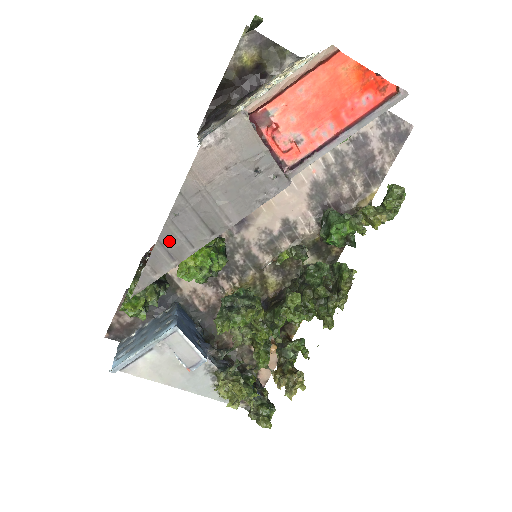
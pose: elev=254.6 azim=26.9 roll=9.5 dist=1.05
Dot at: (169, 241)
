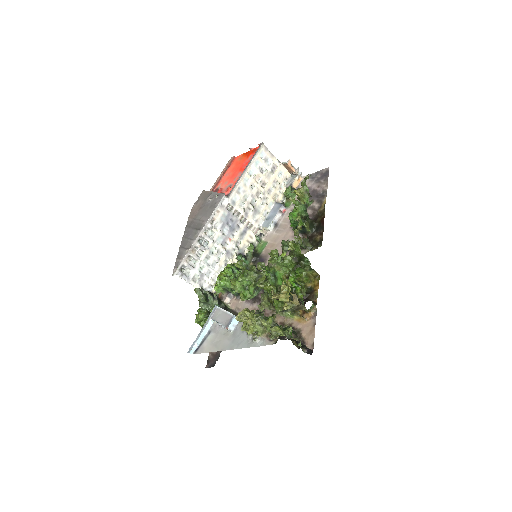
Dot at: (184, 244)
